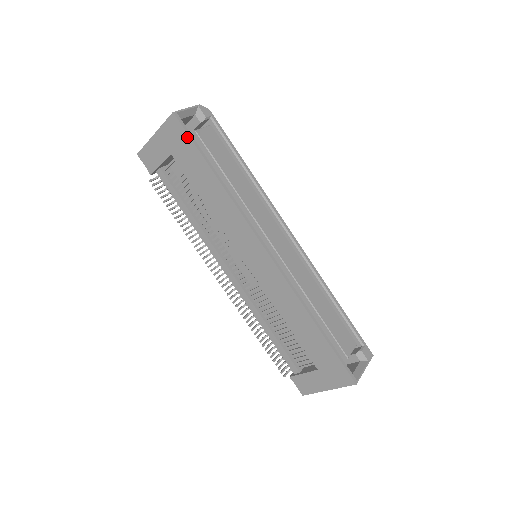
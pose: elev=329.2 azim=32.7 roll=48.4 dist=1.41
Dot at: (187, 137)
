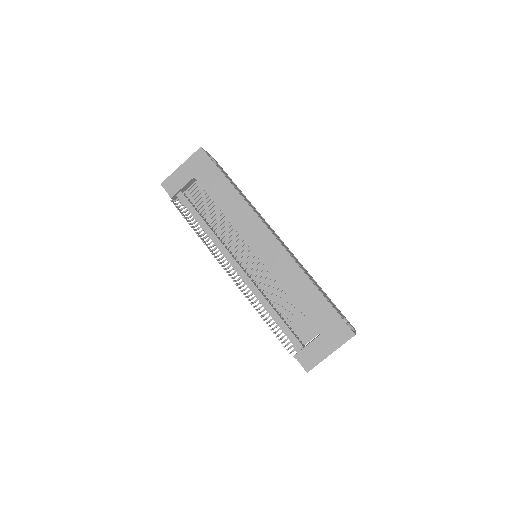
Dot at: (211, 162)
